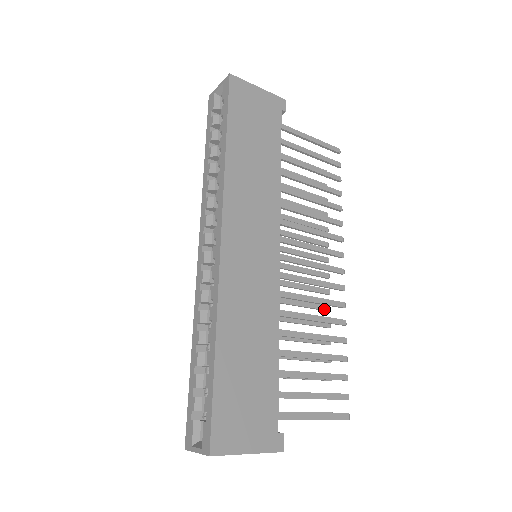
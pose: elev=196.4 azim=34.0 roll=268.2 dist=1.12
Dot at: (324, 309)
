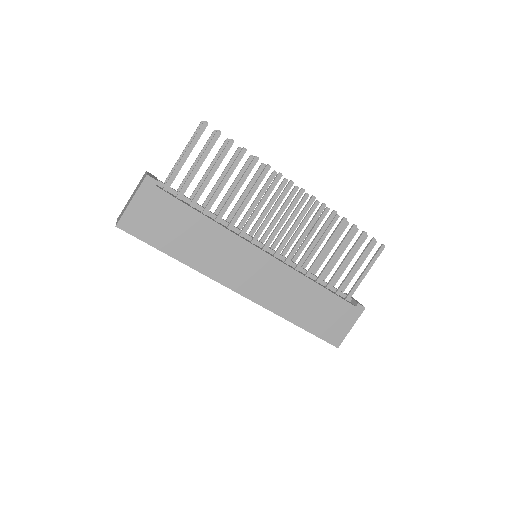
Dot at: (315, 208)
